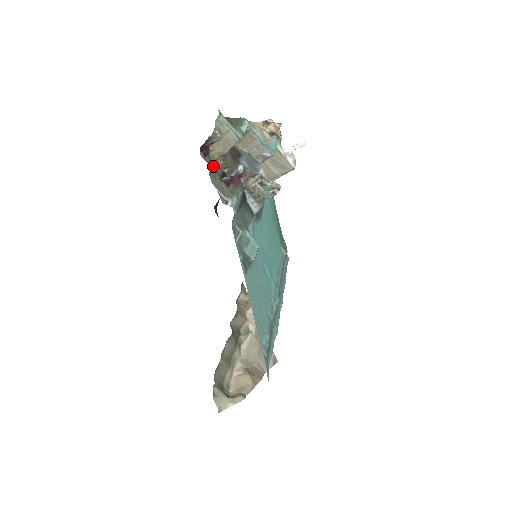
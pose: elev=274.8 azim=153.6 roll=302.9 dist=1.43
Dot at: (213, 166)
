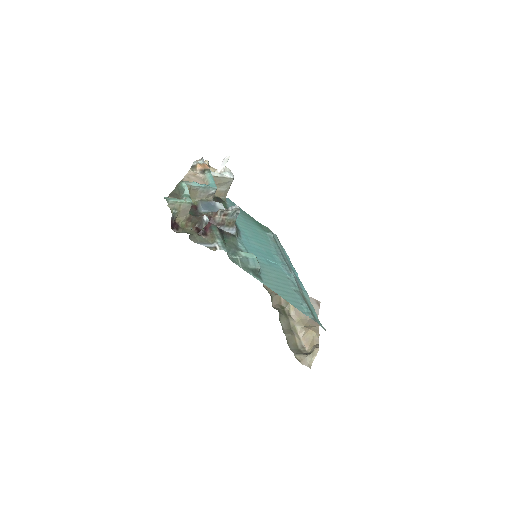
Dot at: (187, 230)
